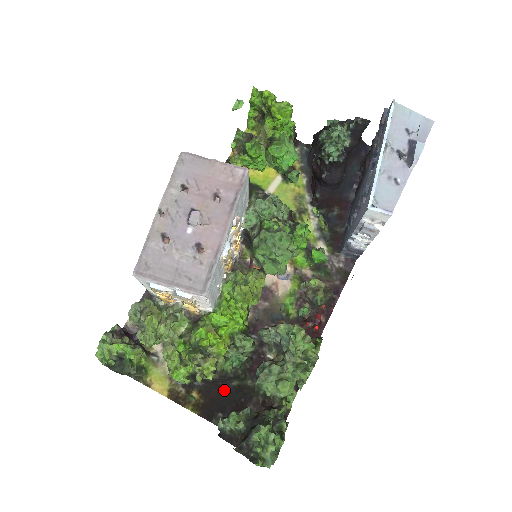
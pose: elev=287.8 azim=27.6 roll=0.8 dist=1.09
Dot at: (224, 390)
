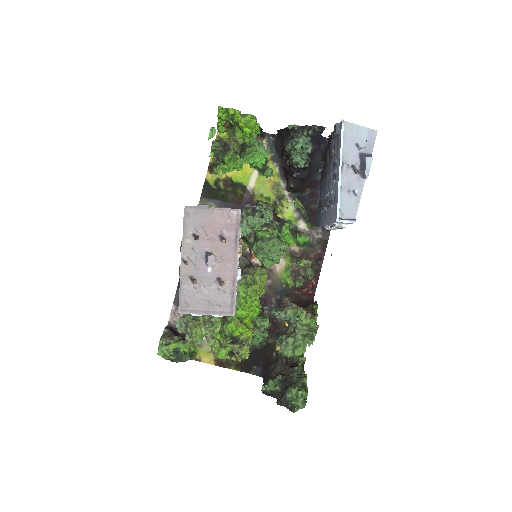
Dot at: (254, 351)
